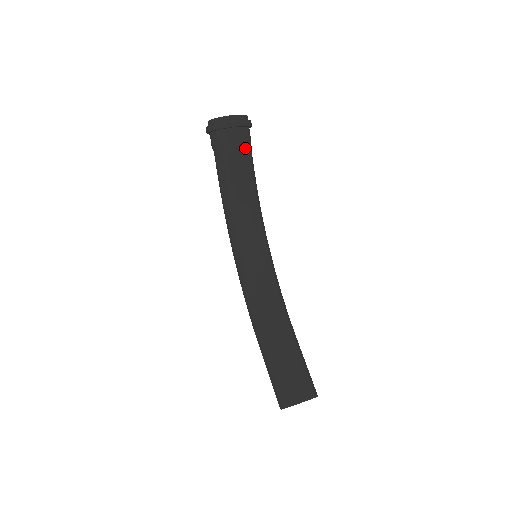
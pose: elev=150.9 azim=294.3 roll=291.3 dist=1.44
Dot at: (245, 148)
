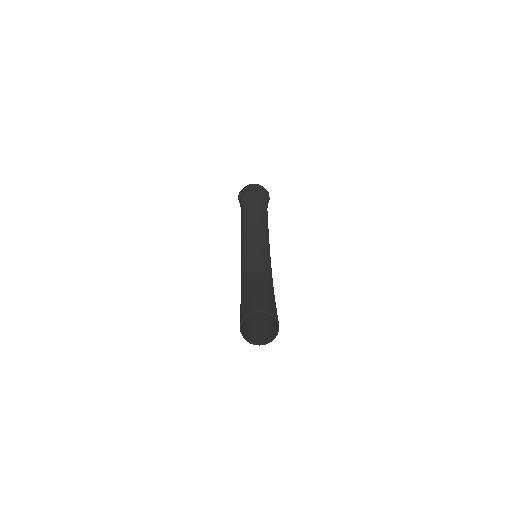
Dot at: (259, 200)
